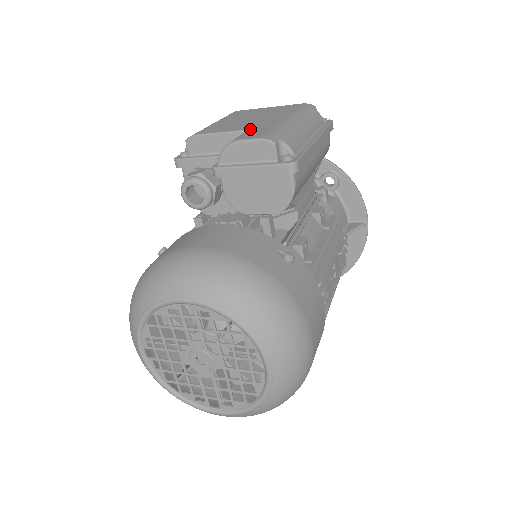
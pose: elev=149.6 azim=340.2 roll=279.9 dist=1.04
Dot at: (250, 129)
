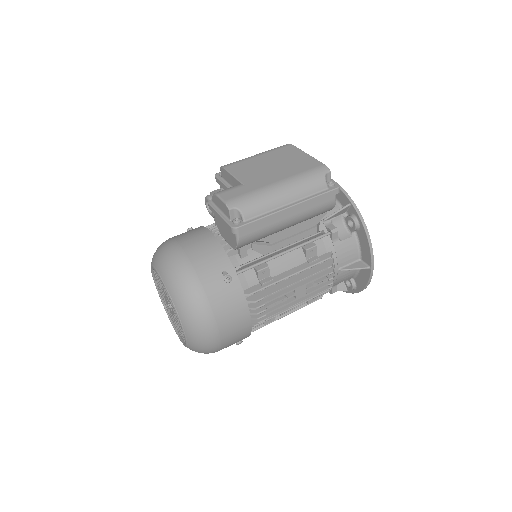
Dot at: (243, 184)
